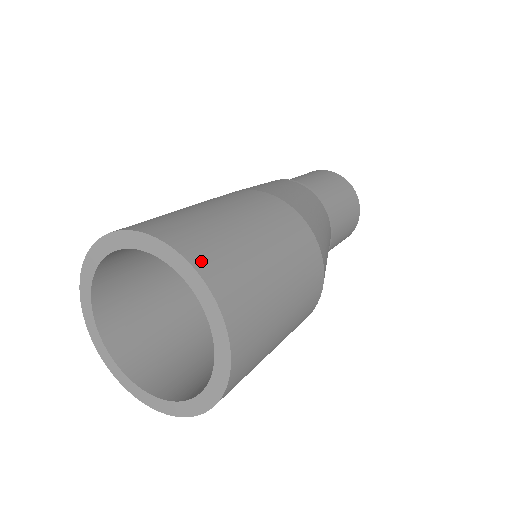
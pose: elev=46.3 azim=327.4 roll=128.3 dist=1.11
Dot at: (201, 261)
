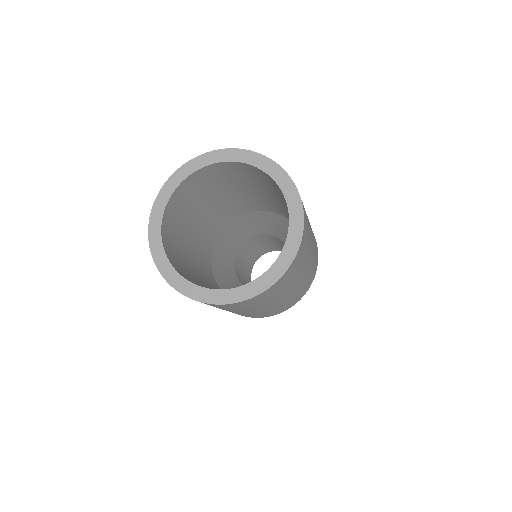
Dot at: occluded
